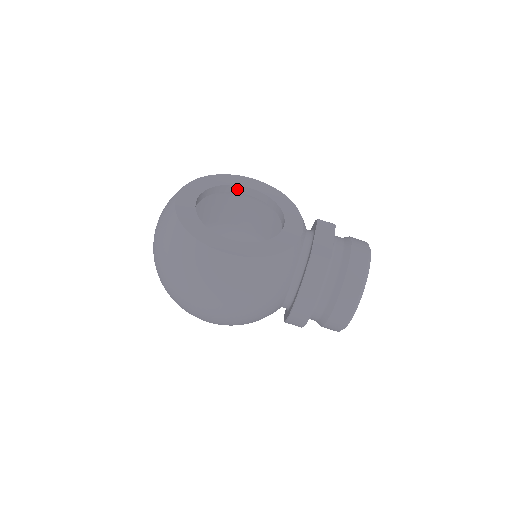
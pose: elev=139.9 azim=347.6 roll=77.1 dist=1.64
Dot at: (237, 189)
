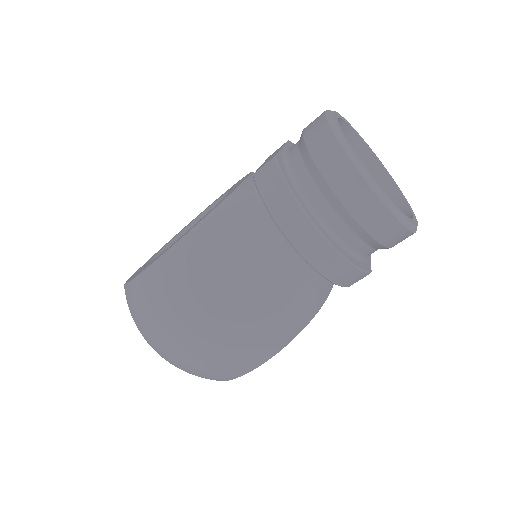
Dot at: occluded
